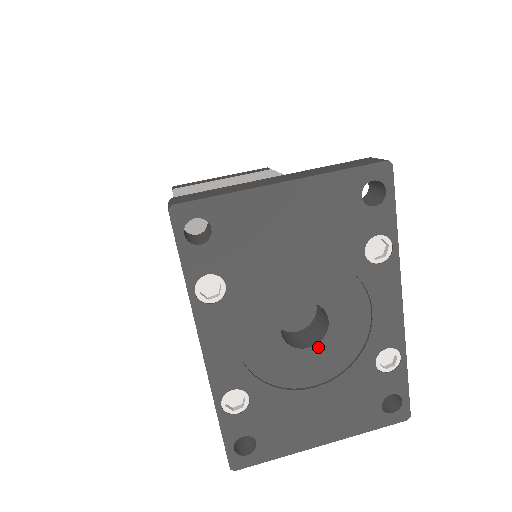
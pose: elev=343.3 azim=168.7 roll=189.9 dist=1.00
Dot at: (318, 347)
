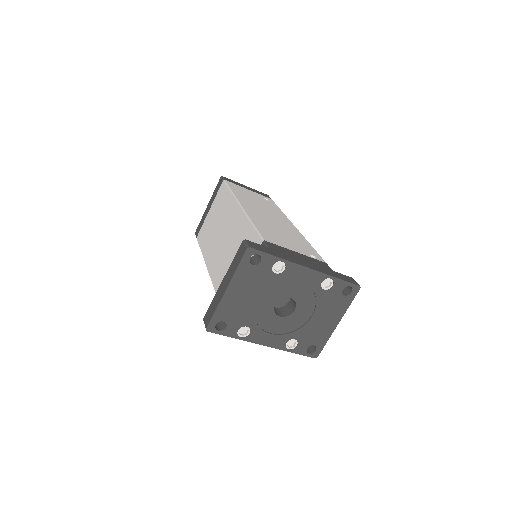
Dot at: (298, 307)
